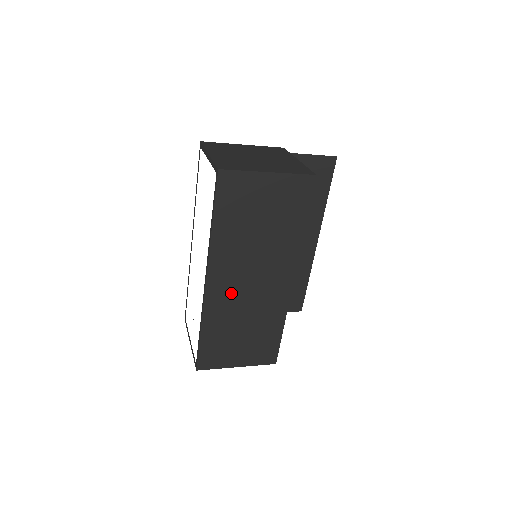
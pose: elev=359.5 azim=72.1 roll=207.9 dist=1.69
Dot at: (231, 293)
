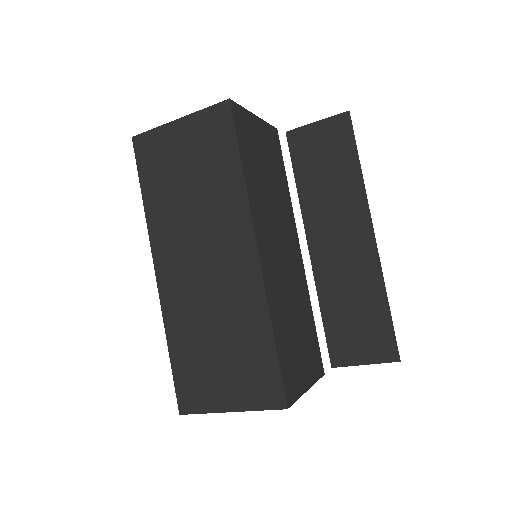
Dot at: (186, 285)
